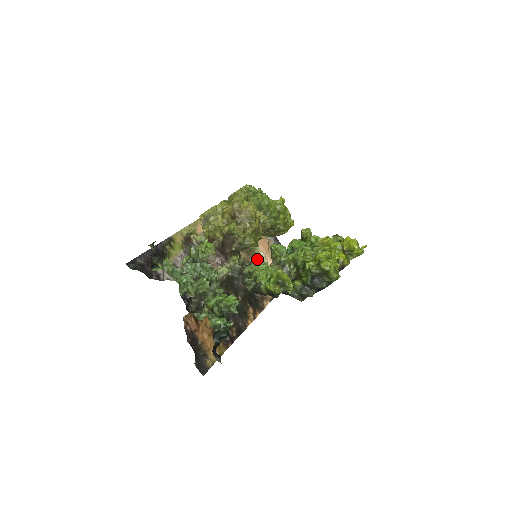
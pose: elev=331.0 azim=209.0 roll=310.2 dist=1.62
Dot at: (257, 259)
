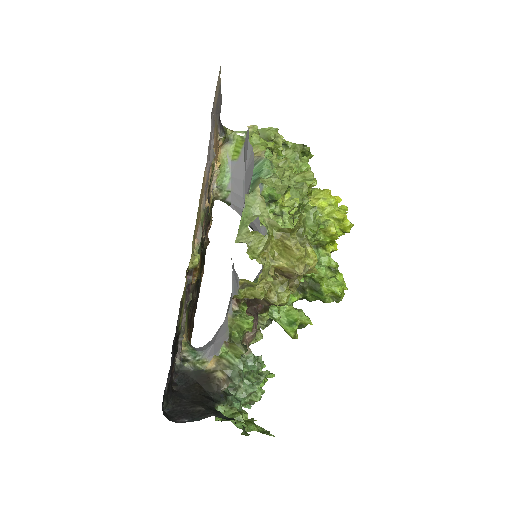
Dot at: (210, 186)
